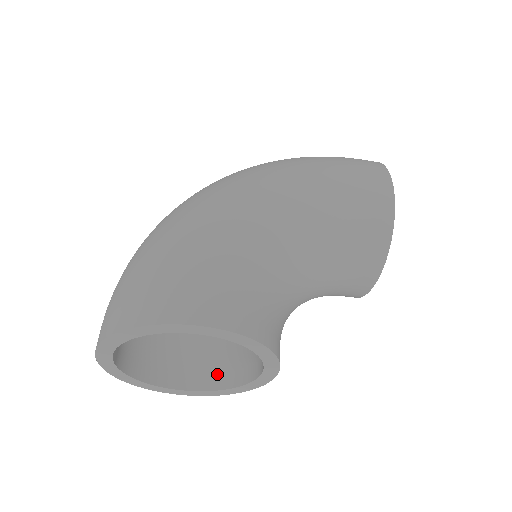
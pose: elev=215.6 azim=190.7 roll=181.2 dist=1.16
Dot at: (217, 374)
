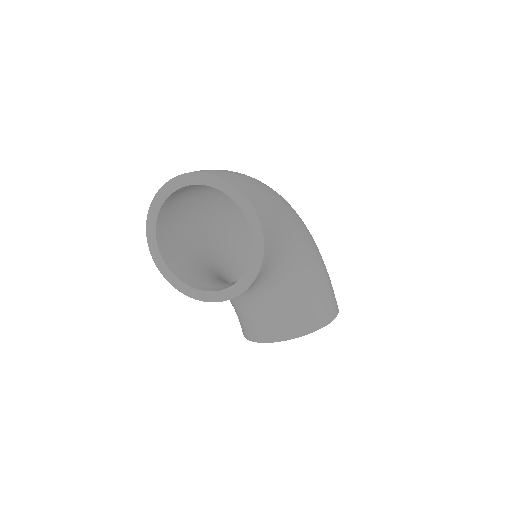
Dot at: (178, 267)
